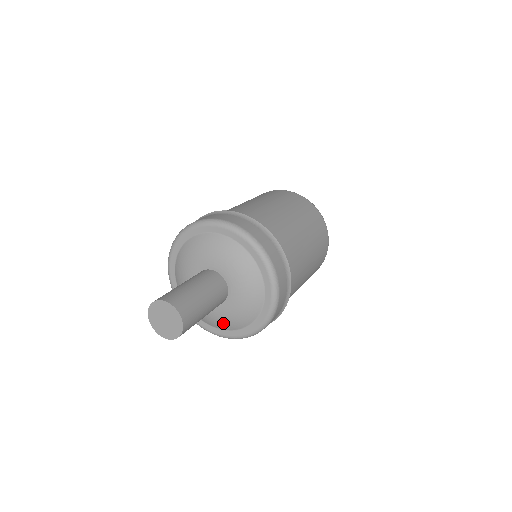
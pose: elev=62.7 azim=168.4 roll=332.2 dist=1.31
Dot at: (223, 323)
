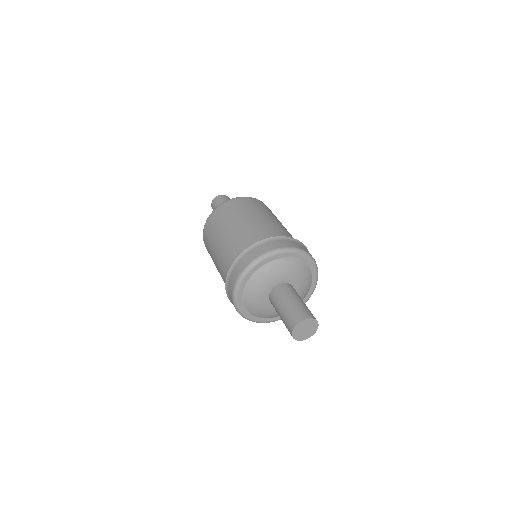
Dot at: (305, 293)
